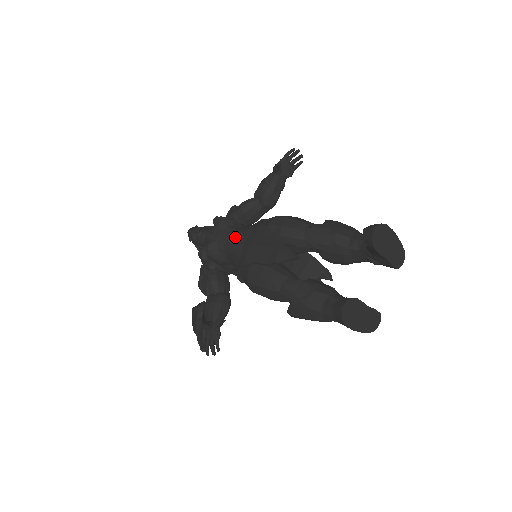
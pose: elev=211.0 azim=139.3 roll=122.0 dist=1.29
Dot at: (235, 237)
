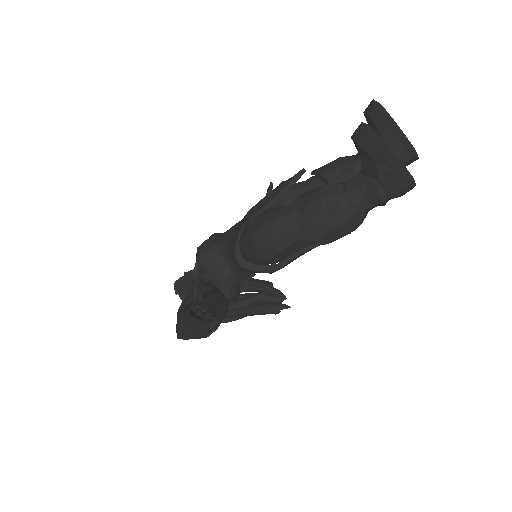
Dot at: (231, 227)
